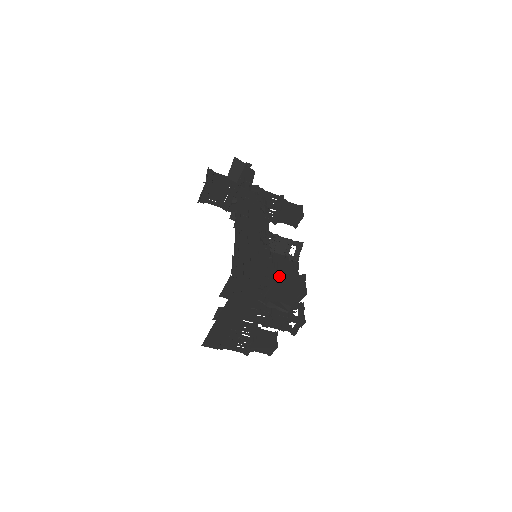
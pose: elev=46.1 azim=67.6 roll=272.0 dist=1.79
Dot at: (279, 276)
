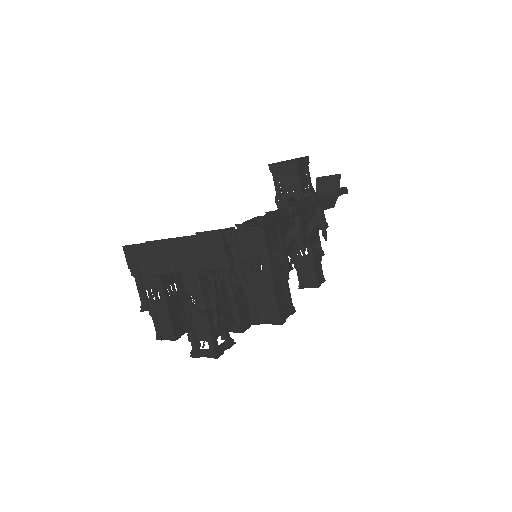
Dot at: (281, 278)
